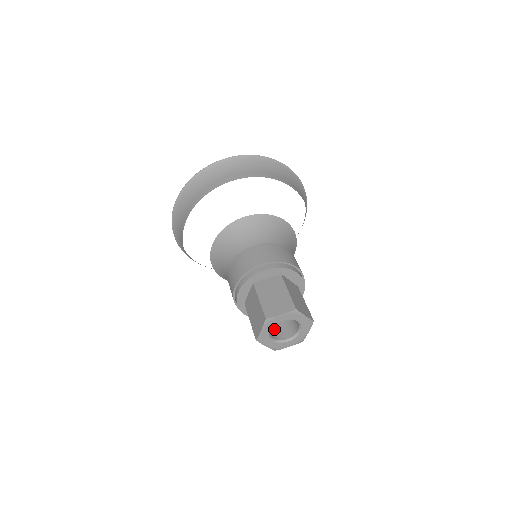
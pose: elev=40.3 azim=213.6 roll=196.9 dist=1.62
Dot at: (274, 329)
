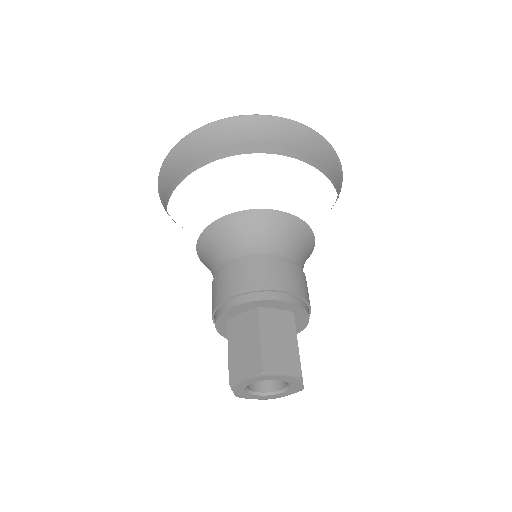
Dot at: occluded
